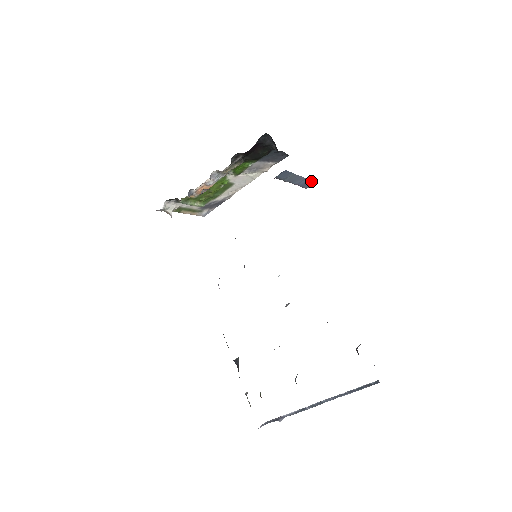
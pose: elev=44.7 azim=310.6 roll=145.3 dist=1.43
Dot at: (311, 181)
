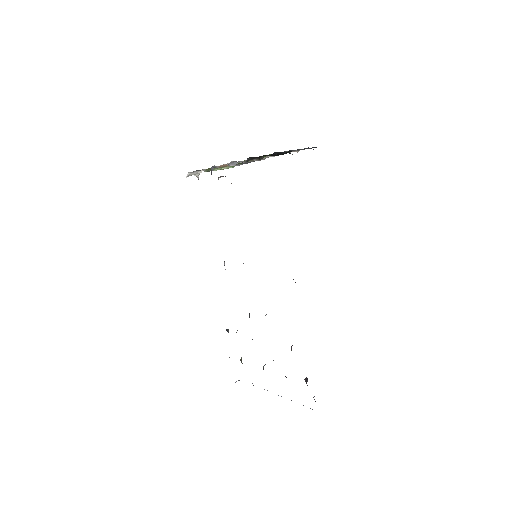
Dot at: occluded
